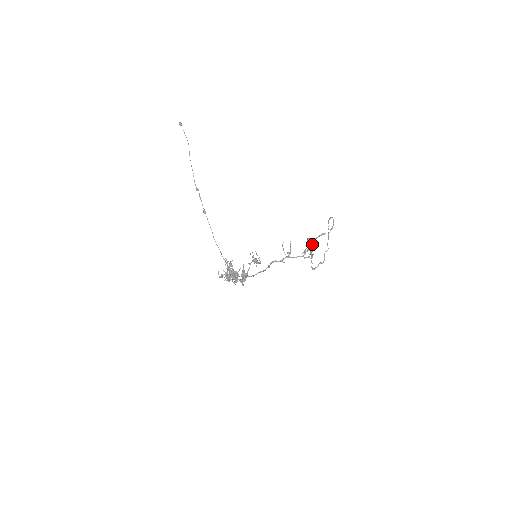
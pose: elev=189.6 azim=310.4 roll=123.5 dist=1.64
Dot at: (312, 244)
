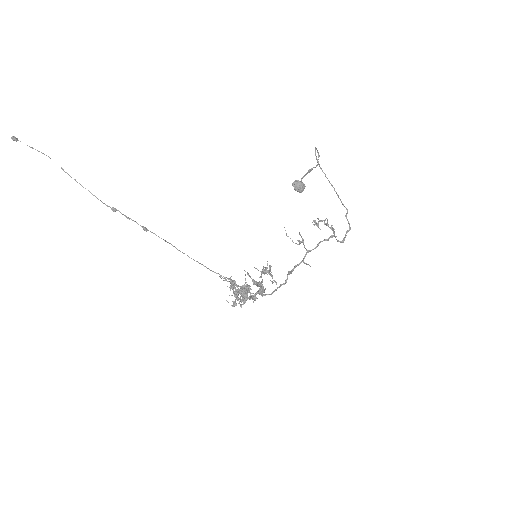
Dot at: (302, 188)
